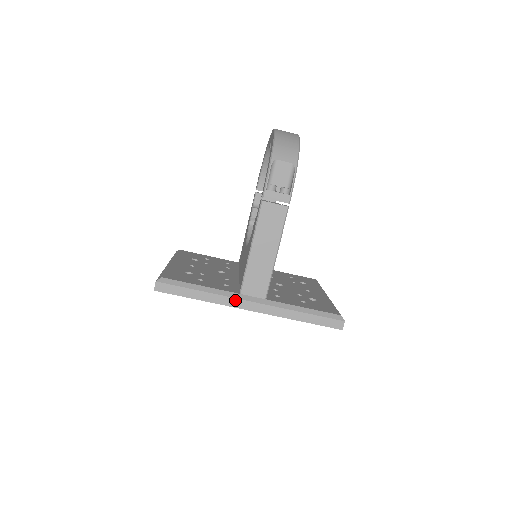
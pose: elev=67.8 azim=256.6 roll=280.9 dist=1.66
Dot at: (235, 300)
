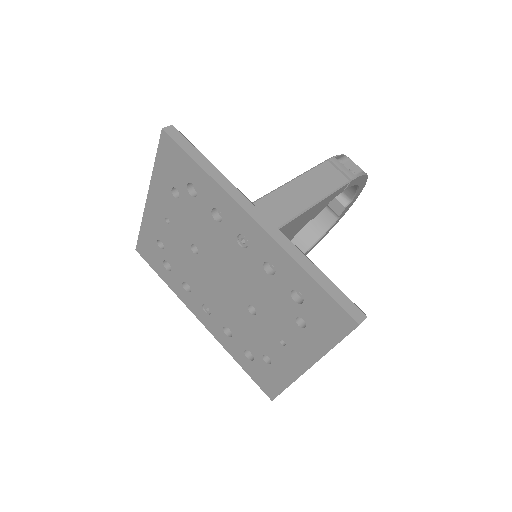
Dot at: (244, 199)
